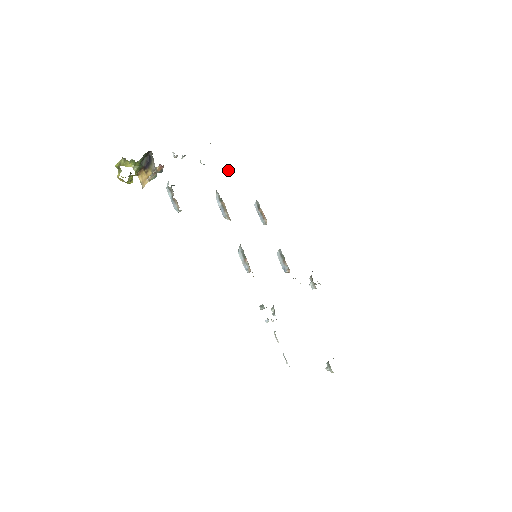
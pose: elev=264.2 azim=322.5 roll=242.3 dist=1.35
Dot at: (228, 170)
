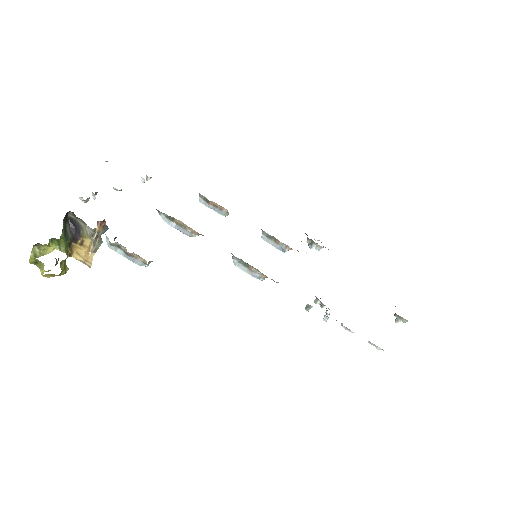
Dot at: (148, 180)
